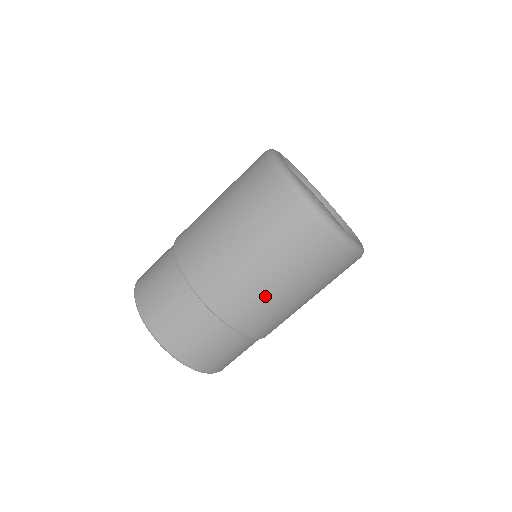
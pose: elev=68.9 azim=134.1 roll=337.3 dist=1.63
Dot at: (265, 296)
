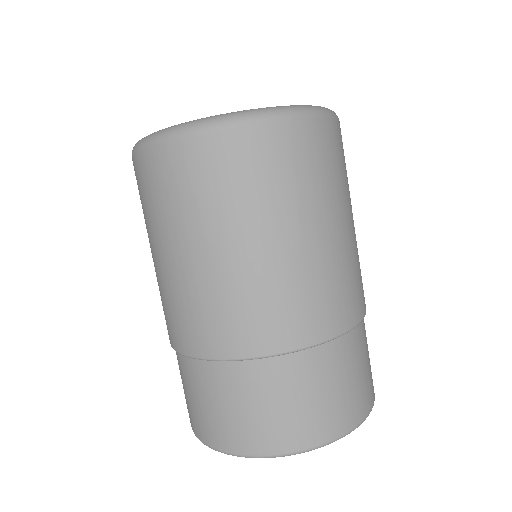
Dot at: (310, 267)
